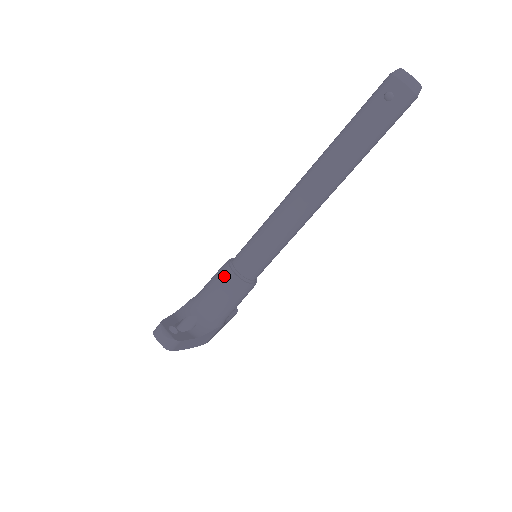
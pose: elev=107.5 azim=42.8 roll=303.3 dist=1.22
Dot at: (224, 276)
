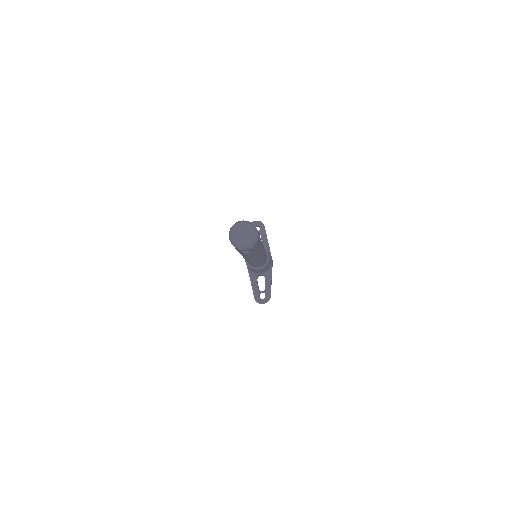
Dot at: (254, 270)
